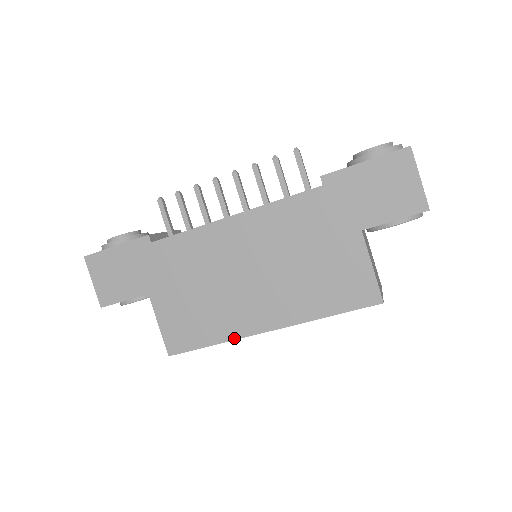
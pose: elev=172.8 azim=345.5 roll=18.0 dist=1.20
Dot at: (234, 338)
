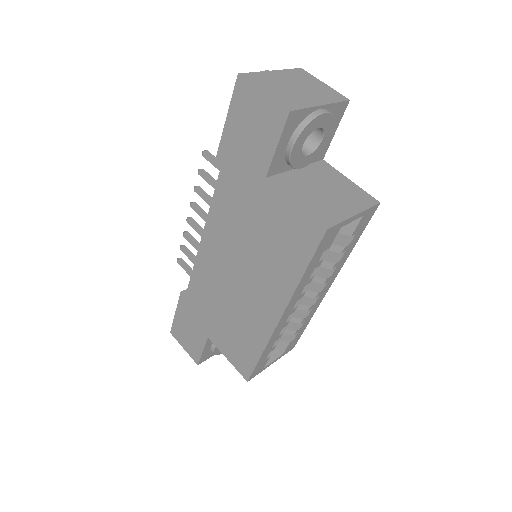
Dot at: (267, 340)
